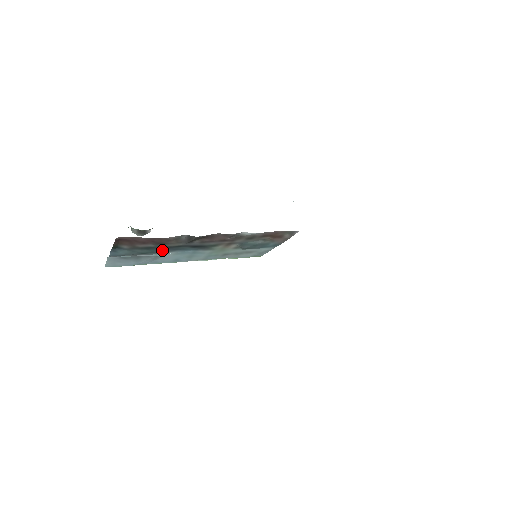
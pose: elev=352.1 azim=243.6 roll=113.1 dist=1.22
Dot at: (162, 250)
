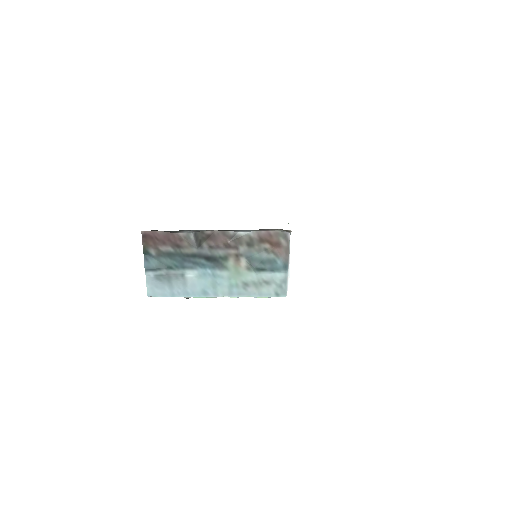
Dot at: (183, 263)
